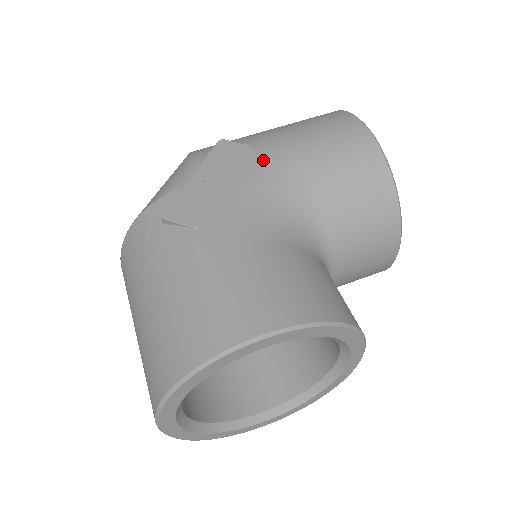
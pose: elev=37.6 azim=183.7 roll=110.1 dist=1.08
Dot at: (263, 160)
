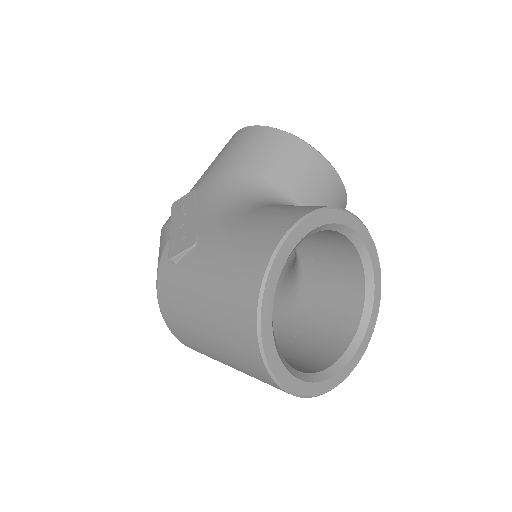
Dot at: (206, 188)
